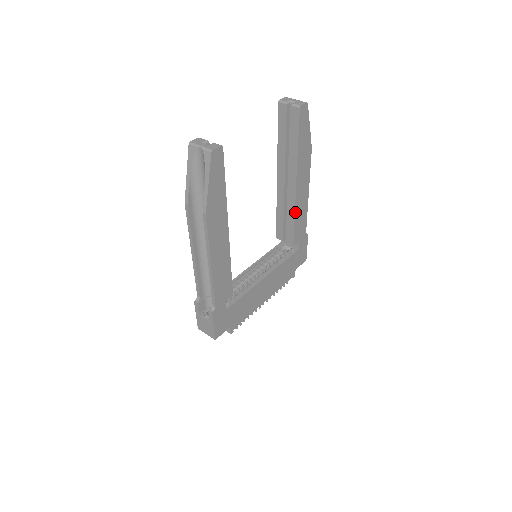
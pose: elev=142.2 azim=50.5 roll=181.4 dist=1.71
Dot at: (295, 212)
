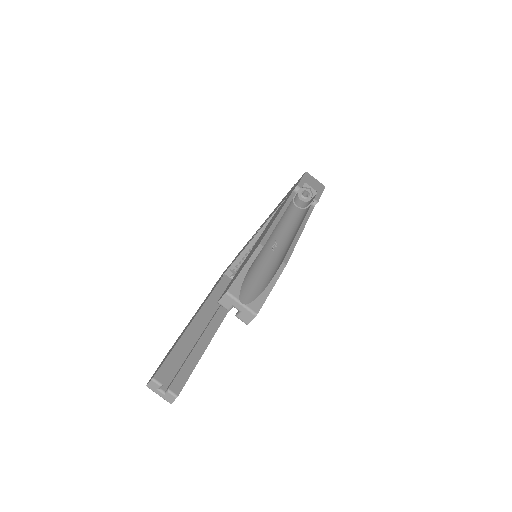
Dot at: occluded
